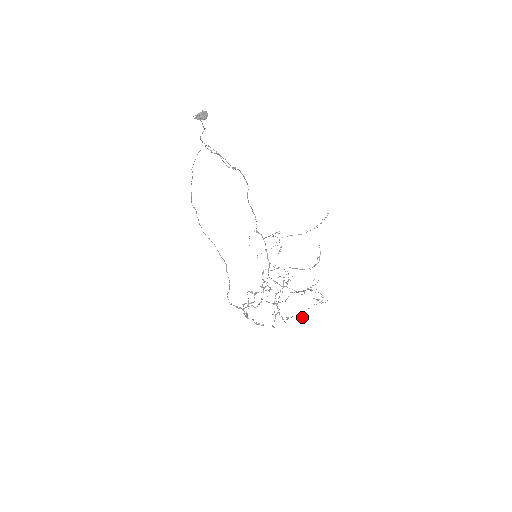
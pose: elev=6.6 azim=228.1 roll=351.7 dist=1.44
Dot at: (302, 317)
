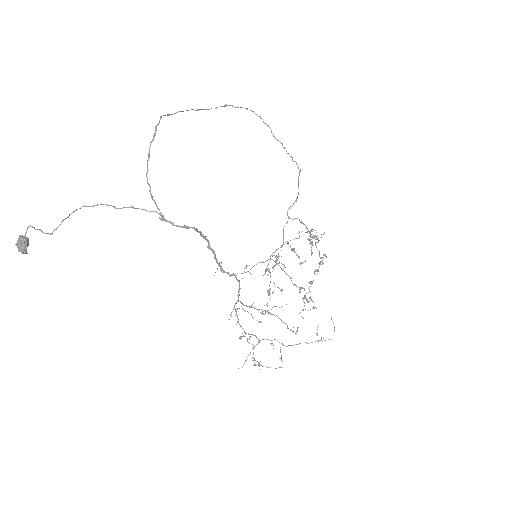
Dot at: (282, 343)
